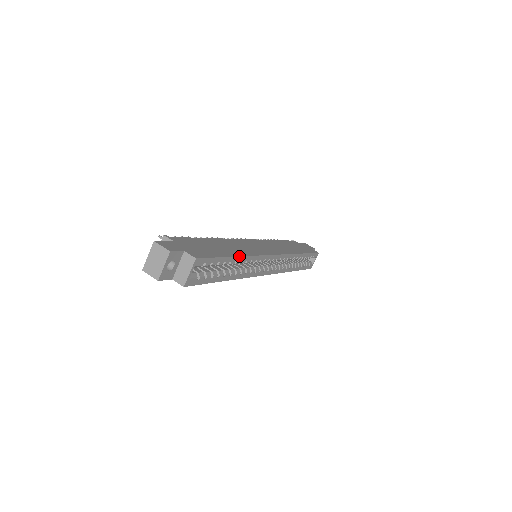
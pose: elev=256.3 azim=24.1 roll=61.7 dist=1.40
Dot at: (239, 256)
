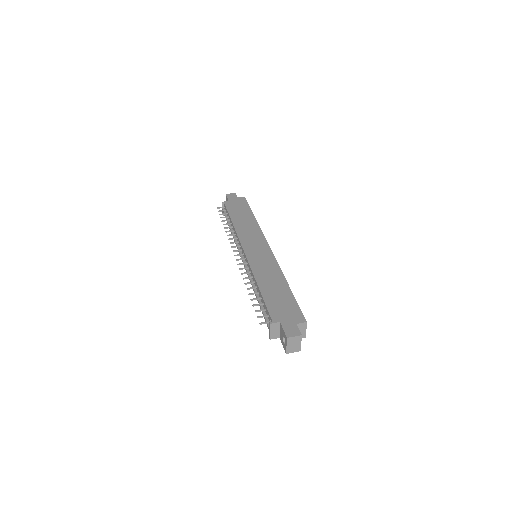
Dot at: (287, 283)
